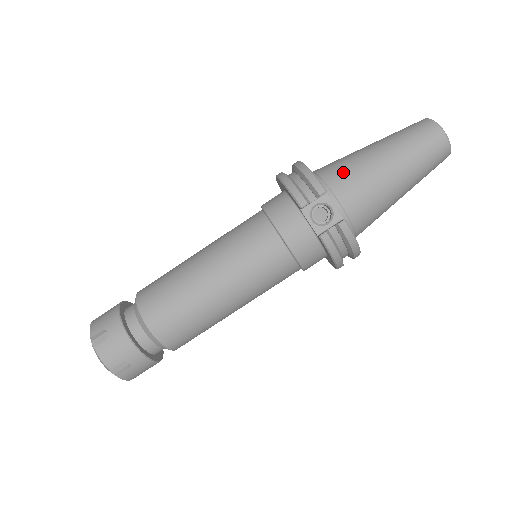
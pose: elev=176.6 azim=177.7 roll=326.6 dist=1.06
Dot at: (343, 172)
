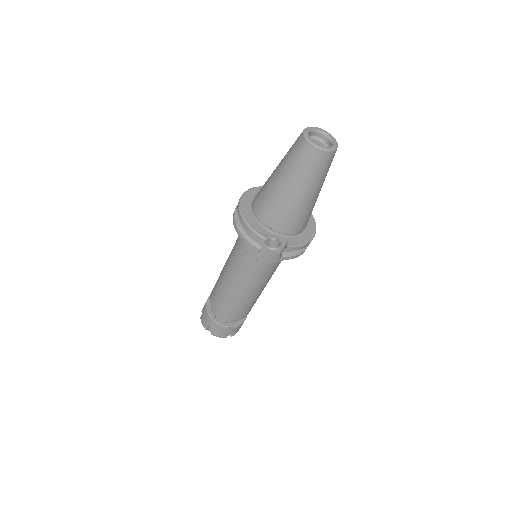
Dot at: (269, 211)
